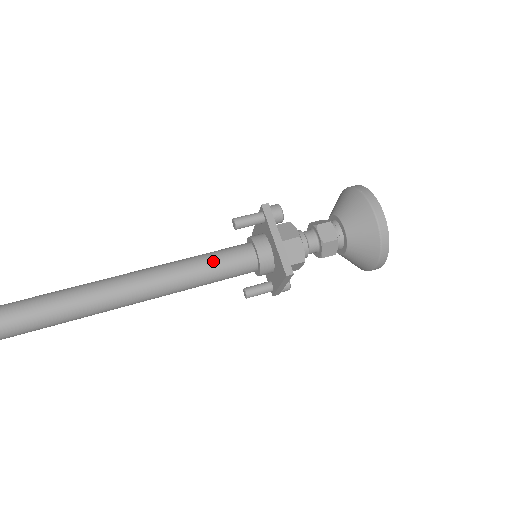
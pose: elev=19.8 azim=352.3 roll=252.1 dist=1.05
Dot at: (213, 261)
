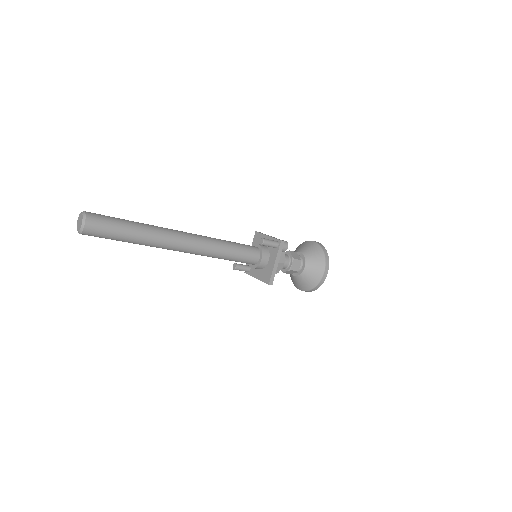
Dot at: (238, 253)
